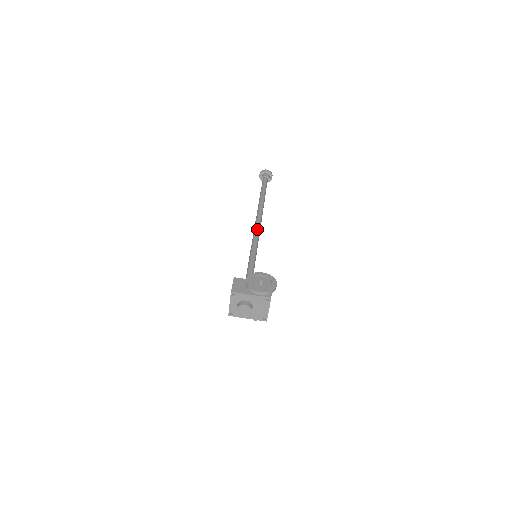
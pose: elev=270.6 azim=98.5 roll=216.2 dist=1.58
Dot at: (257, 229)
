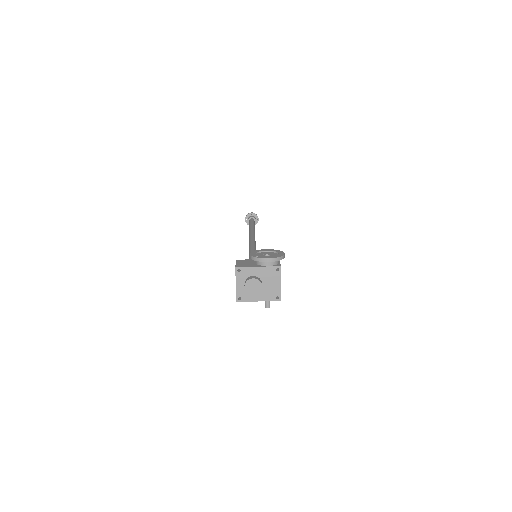
Dot at: (252, 242)
